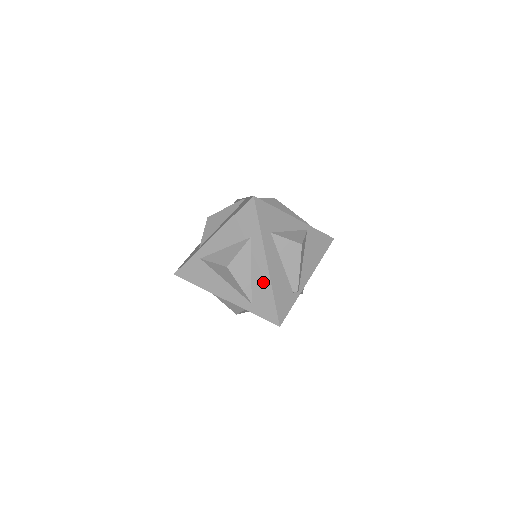
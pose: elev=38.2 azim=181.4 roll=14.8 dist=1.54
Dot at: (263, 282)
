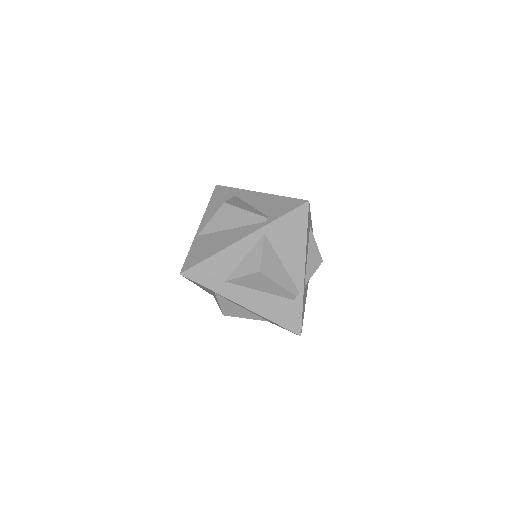
Dot at: occluded
